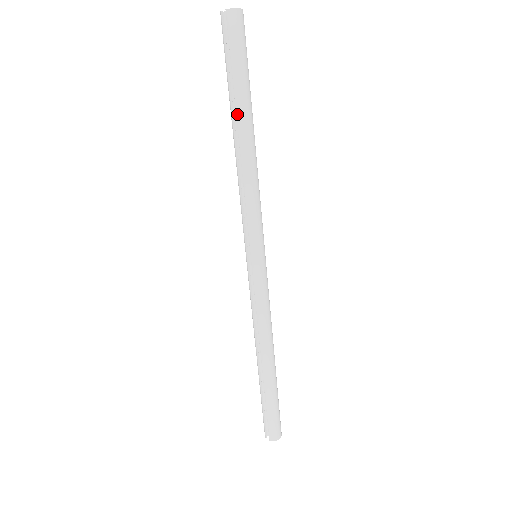
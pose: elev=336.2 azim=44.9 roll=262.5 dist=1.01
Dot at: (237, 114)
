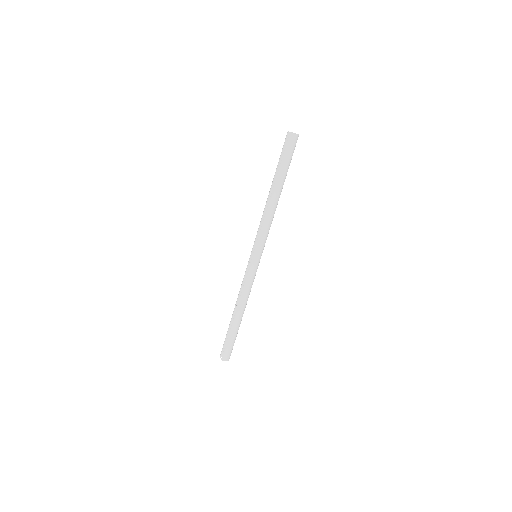
Dot at: (275, 182)
